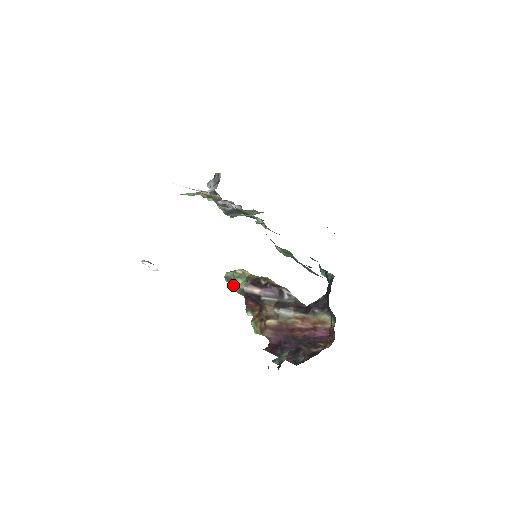
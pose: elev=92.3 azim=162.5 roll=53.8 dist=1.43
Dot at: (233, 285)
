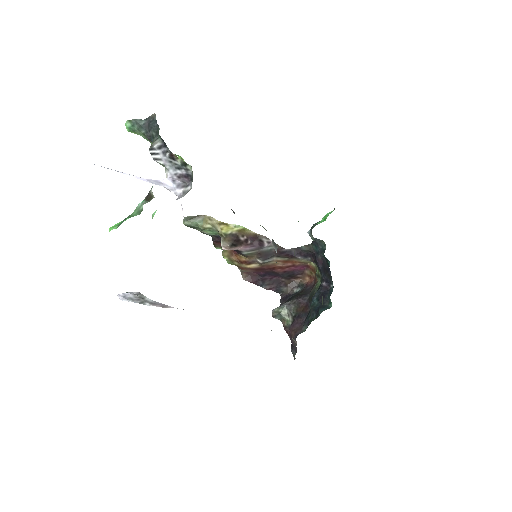
Dot at: occluded
